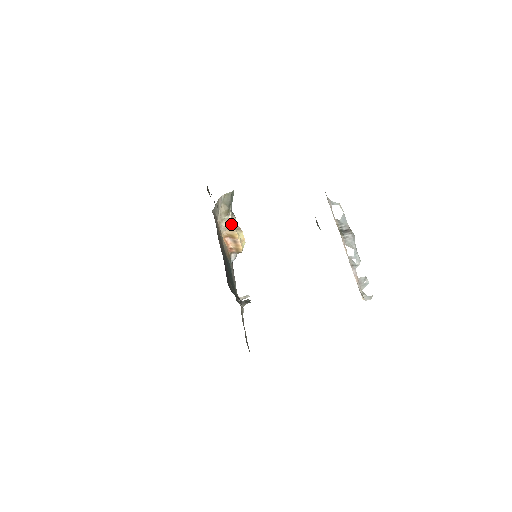
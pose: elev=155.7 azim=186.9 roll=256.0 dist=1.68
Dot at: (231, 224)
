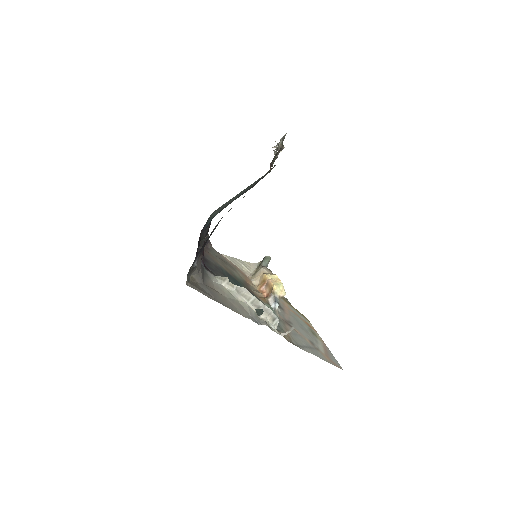
Dot at: (260, 272)
